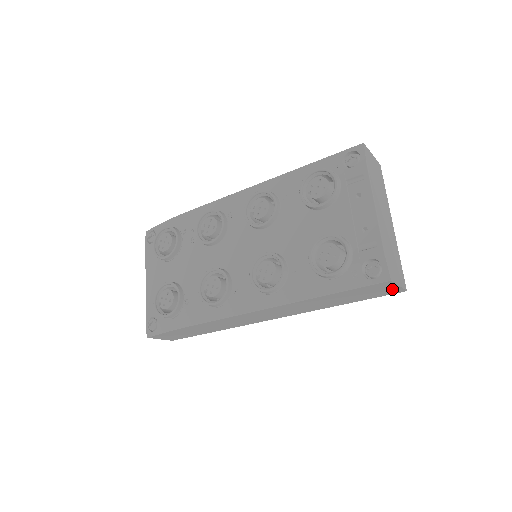
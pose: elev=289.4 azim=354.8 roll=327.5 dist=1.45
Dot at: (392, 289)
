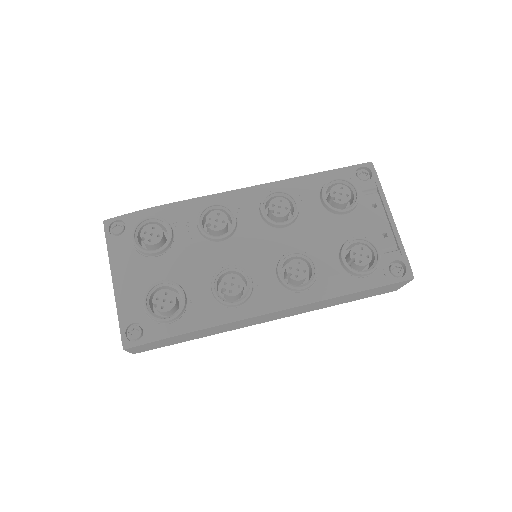
Dot at: (395, 288)
